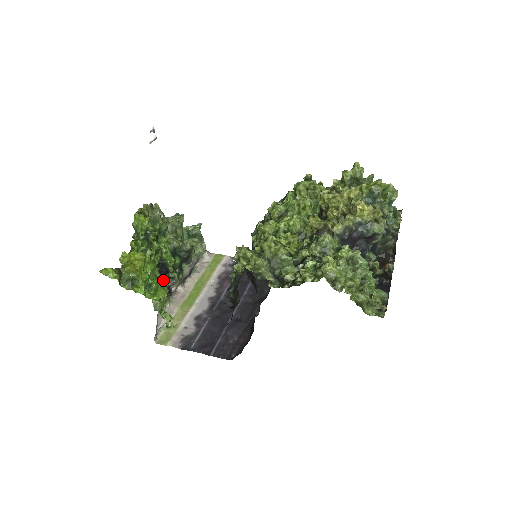
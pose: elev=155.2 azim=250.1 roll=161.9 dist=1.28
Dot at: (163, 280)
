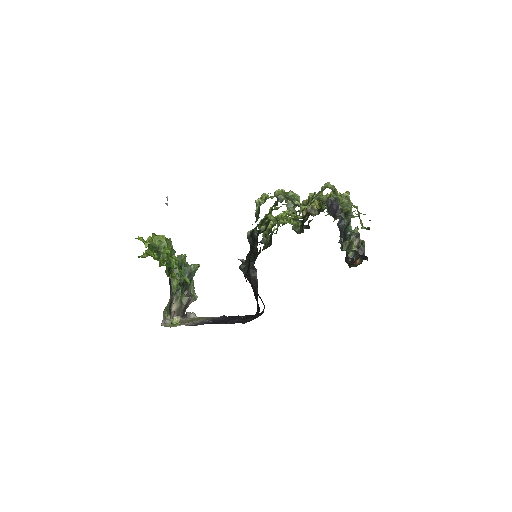
Dot at: (175, 274)
